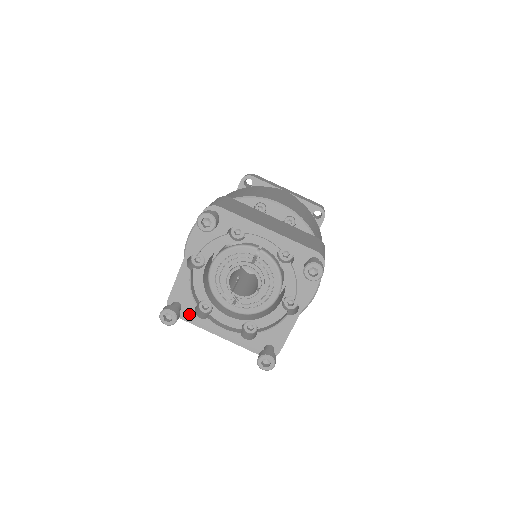
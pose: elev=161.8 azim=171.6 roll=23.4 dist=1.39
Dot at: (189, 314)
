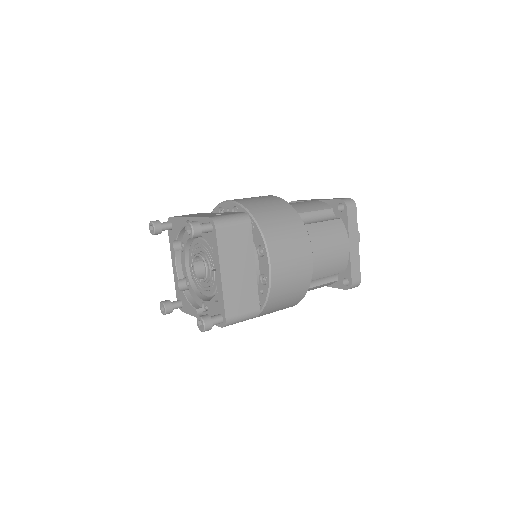
Dot at: (172, 237)
